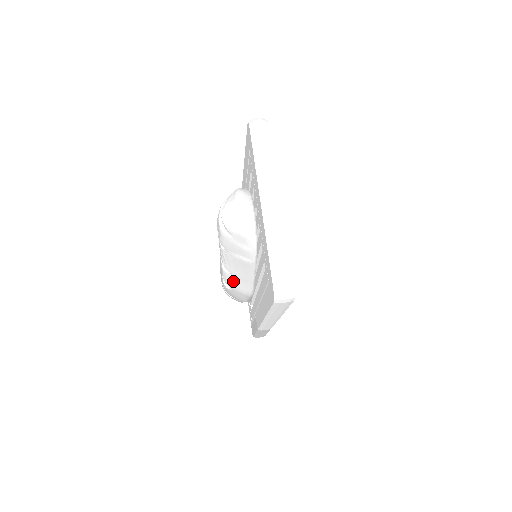
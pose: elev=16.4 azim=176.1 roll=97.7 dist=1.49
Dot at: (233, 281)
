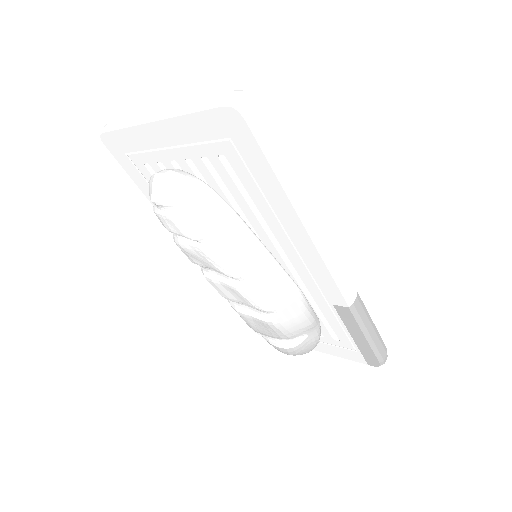
Dot at: (264, 290)
